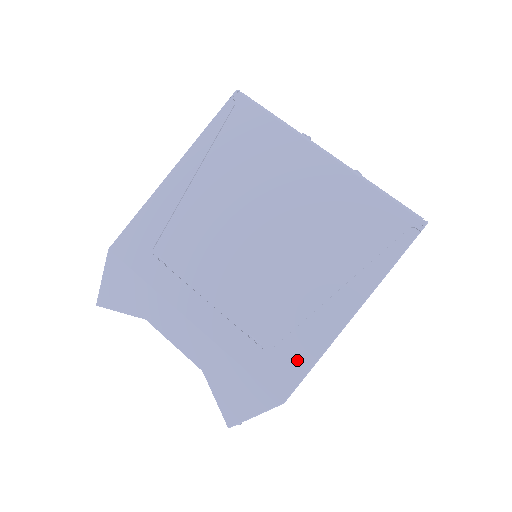
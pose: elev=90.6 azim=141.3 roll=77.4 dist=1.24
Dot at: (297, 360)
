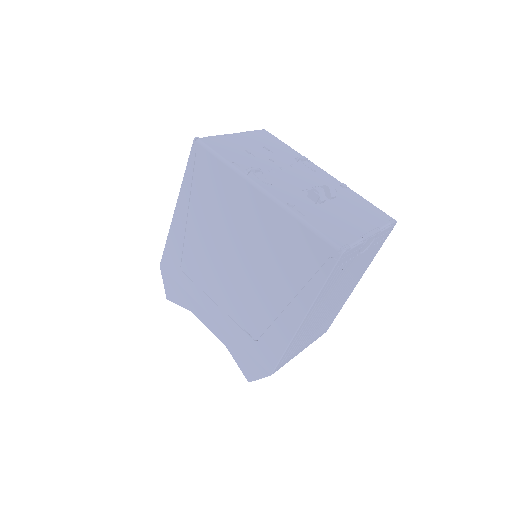
Dot at: (273, 349)
